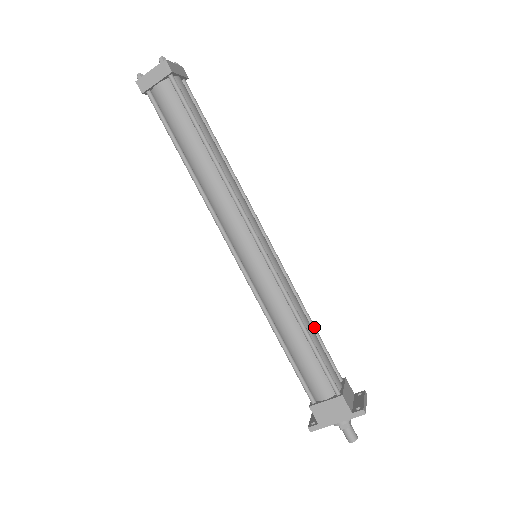
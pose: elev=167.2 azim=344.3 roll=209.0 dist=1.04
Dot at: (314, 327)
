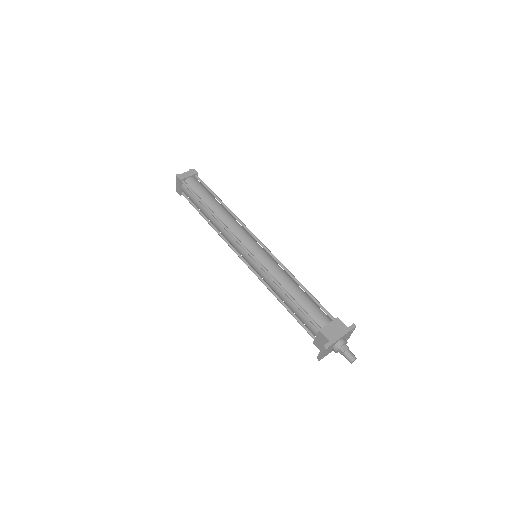
Dot at: occluded
